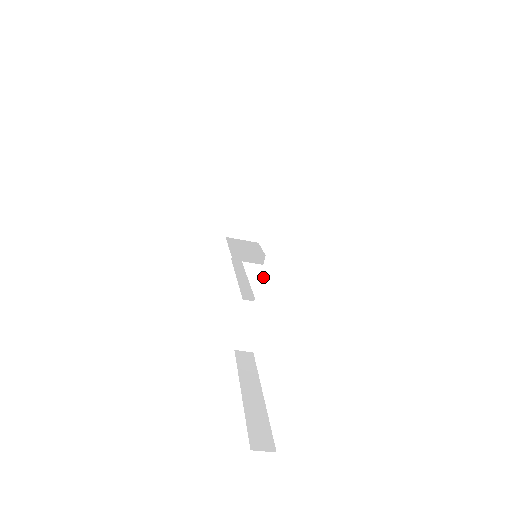
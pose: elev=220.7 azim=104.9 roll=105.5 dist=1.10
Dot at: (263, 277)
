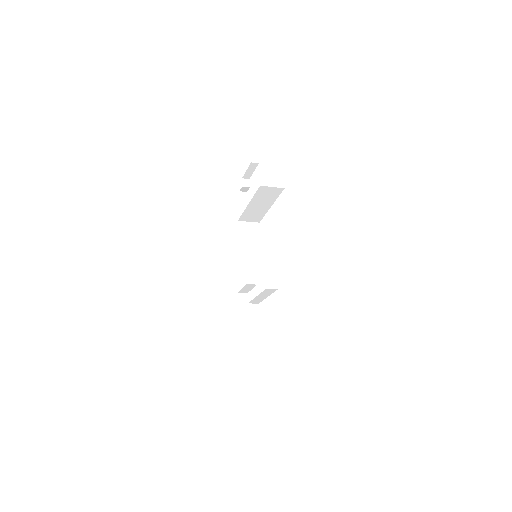
Dot at: (258, 297)
